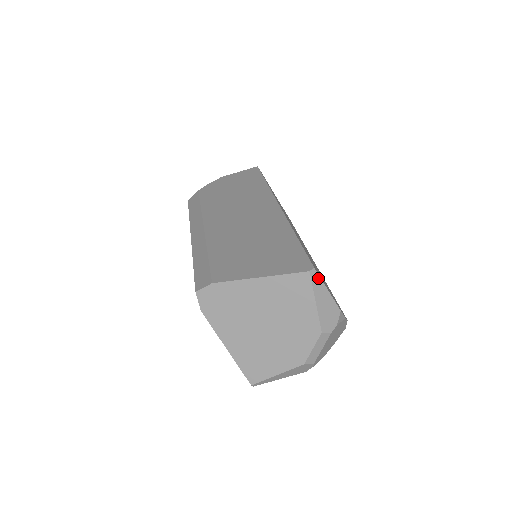
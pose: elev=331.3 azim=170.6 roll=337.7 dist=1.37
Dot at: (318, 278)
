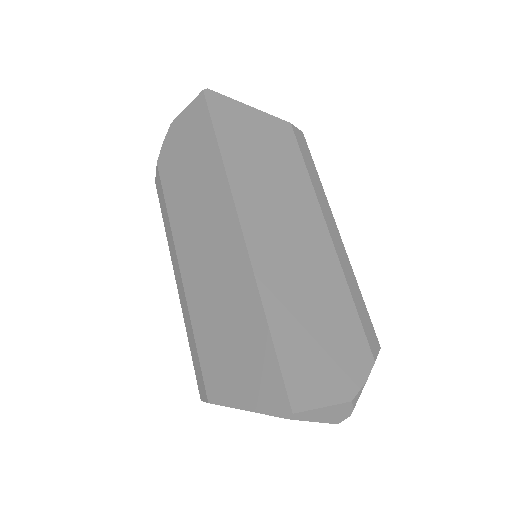
Dot at: (304, 413)
